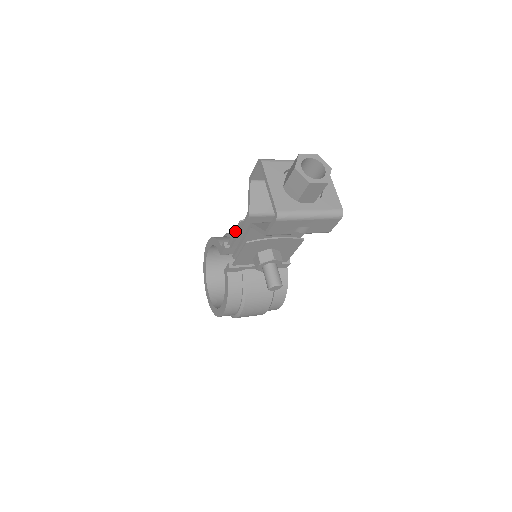
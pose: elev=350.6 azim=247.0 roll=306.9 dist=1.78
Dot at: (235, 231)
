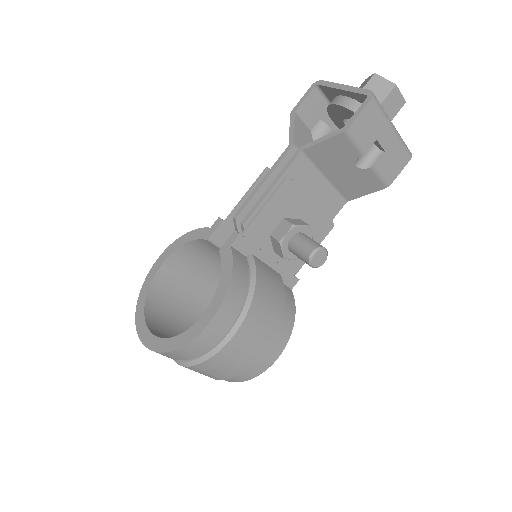
Dot at: (250, 189)
